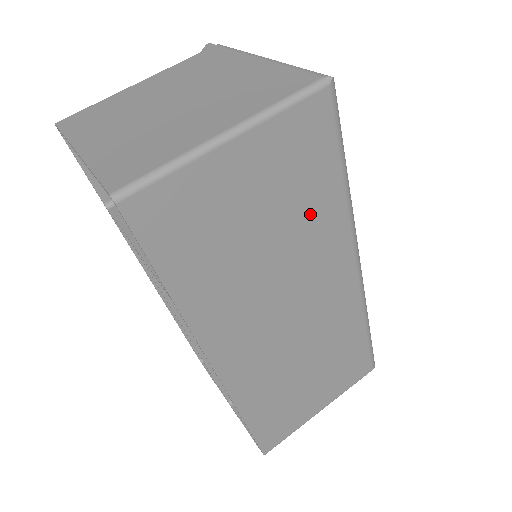
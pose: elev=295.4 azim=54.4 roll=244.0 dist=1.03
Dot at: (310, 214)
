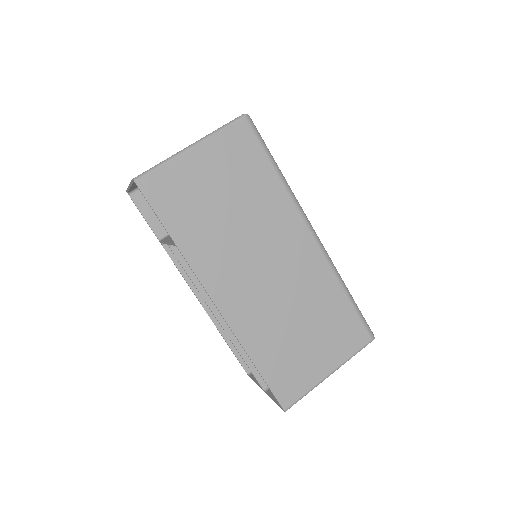
Dot at: (258, 193)
